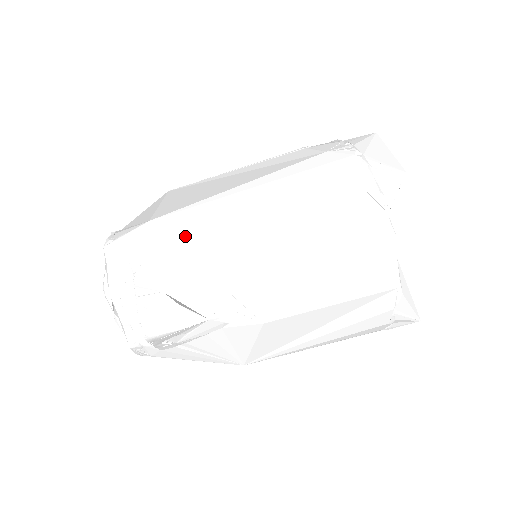
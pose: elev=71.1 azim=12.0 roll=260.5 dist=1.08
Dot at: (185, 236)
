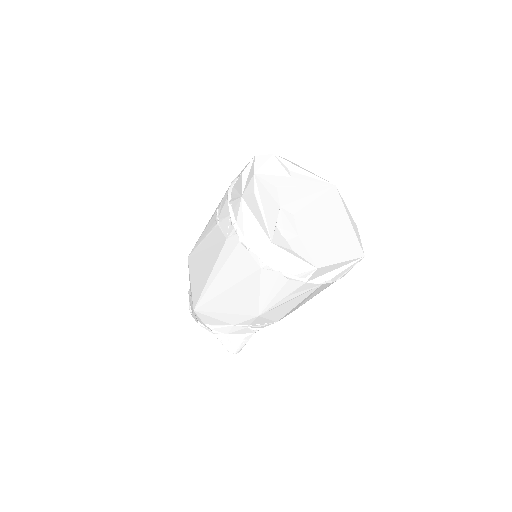
Dot at: (212, 312)
